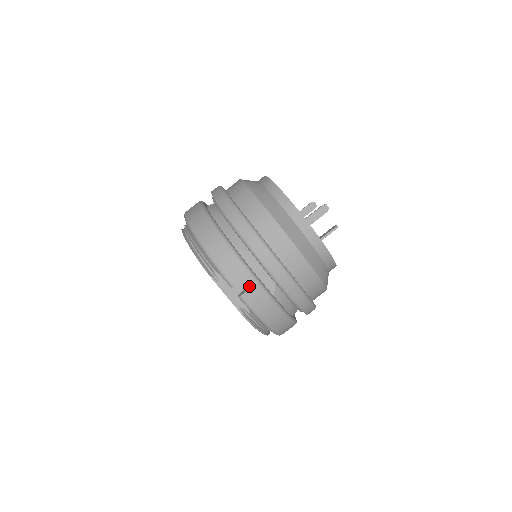
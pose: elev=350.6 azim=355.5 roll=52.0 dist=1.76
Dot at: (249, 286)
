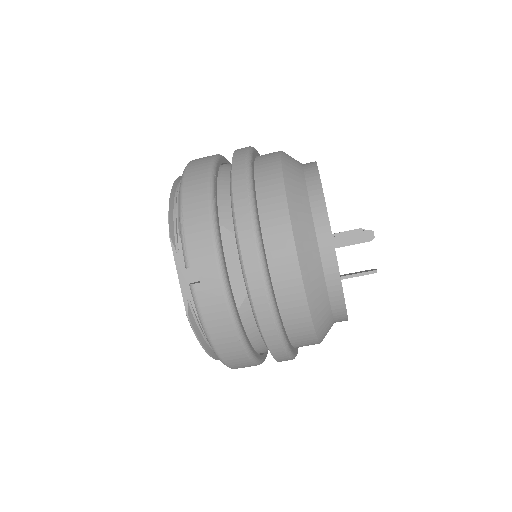
Dot at: (209, 277)
